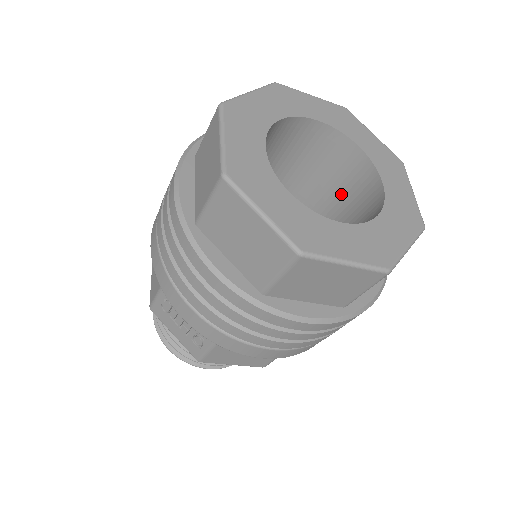
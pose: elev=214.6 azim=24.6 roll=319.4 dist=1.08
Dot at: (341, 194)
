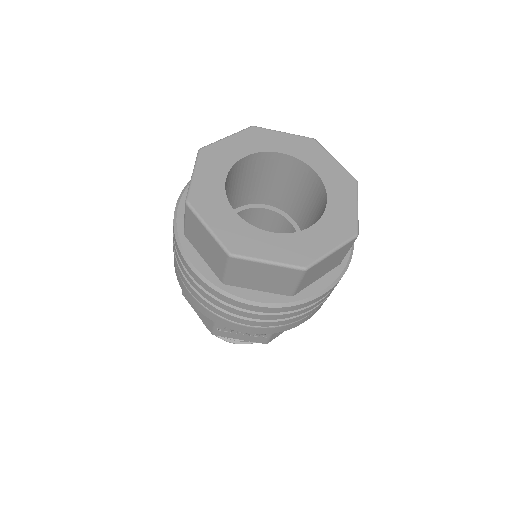
Dot at: occluded
